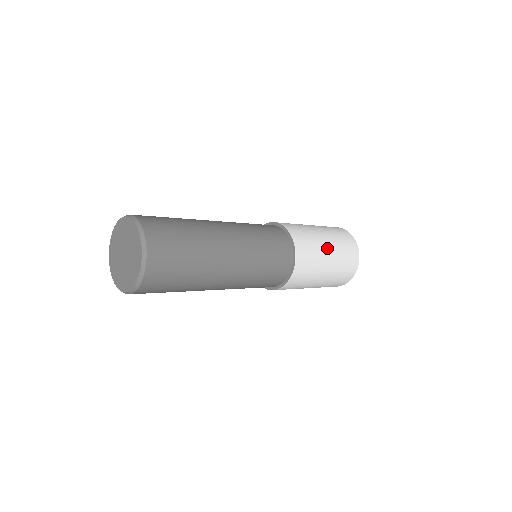
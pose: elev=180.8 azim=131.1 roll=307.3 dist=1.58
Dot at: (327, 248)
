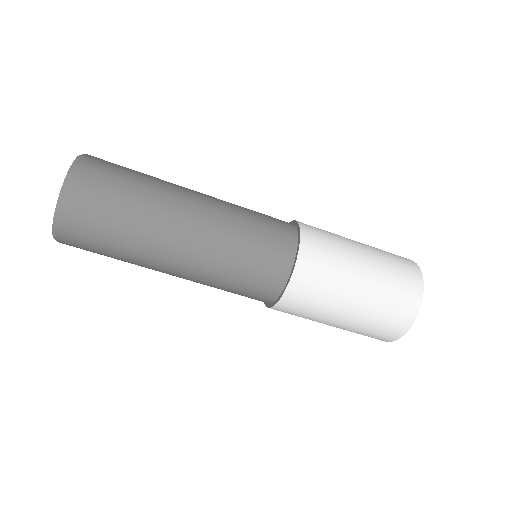
Dot at: (353, 241)
